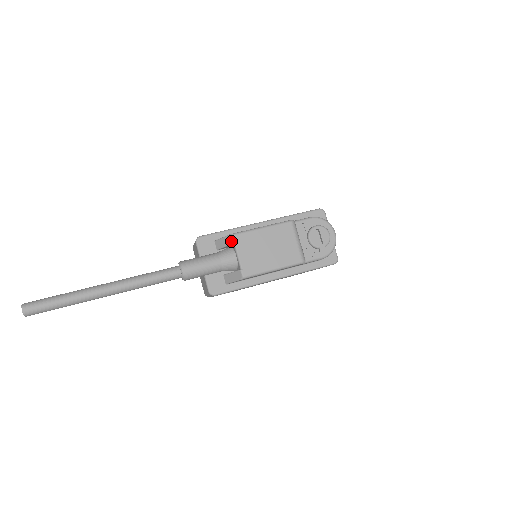
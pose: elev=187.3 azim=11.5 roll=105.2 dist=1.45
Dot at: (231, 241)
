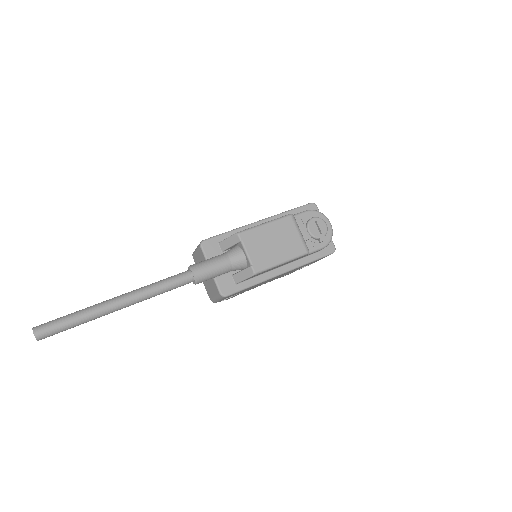
Dot at: (238, 239)
